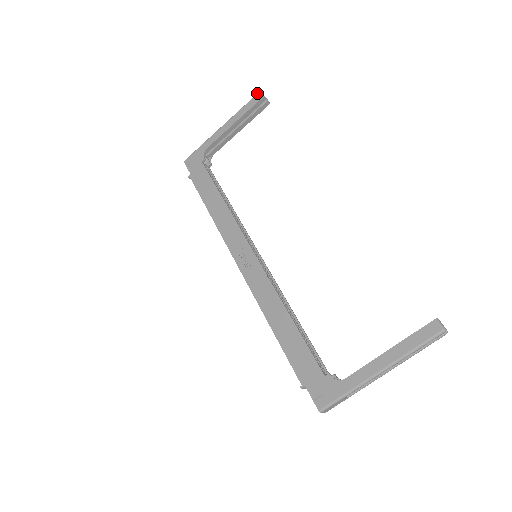
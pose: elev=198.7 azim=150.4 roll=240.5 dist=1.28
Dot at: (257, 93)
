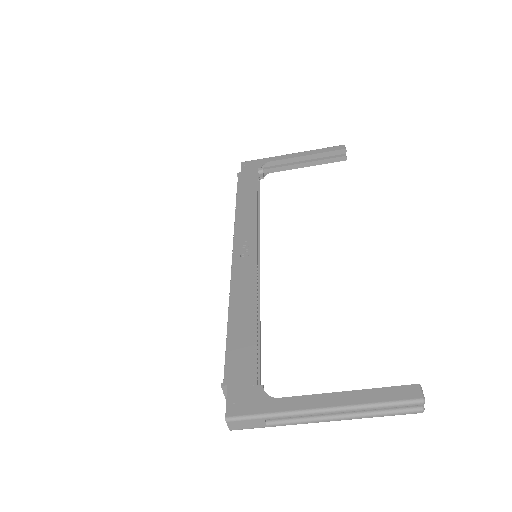
Dot at: (341, 145)
